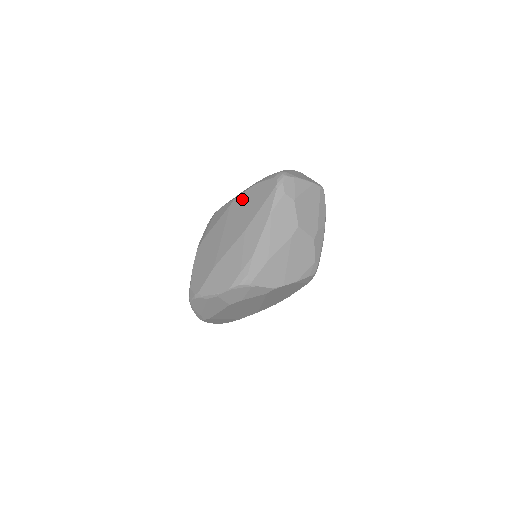
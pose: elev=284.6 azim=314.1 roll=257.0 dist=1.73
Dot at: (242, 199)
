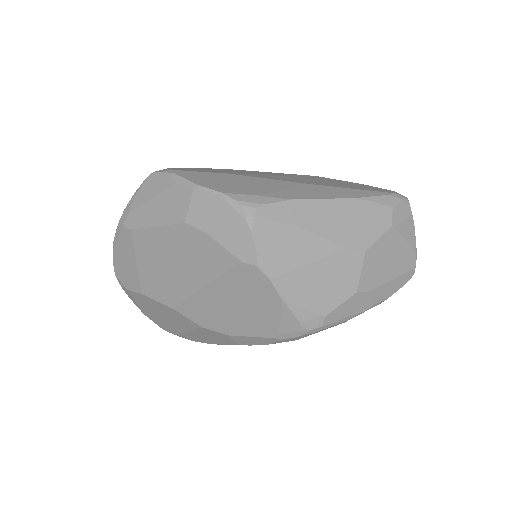
Dot at: (331, 179)
